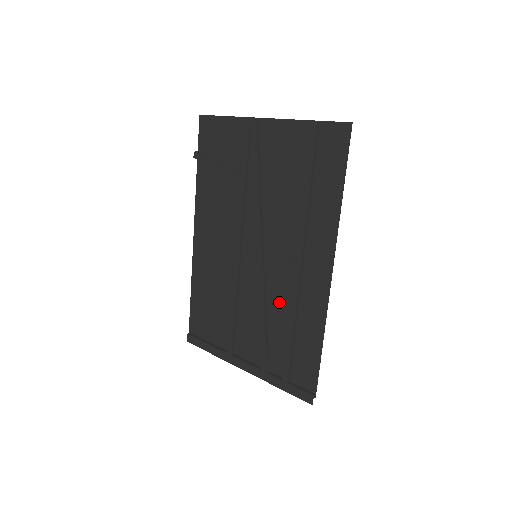
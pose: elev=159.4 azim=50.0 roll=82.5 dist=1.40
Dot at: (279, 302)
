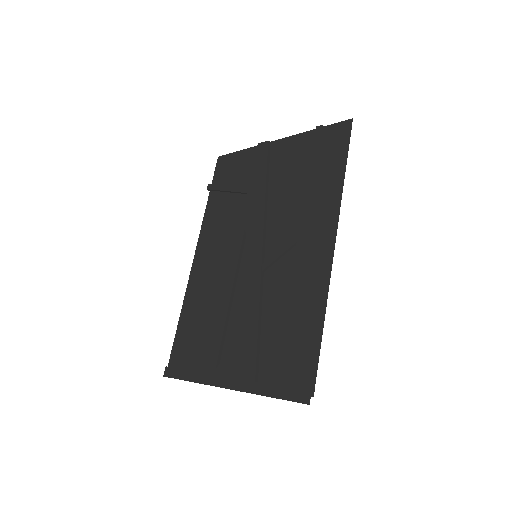
Dot at: (276, 295)
